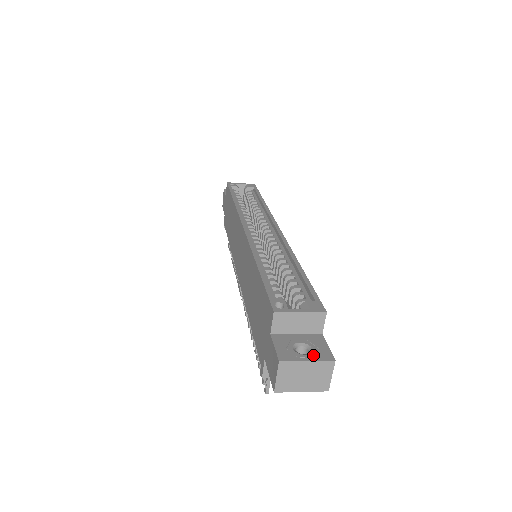
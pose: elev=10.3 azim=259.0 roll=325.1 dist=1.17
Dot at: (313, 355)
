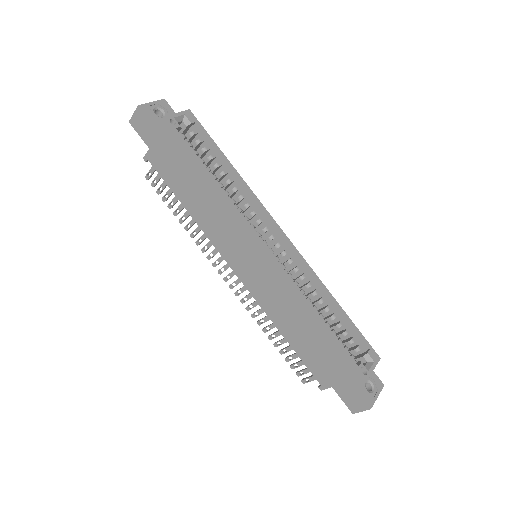
Dot at: (376, 389)
